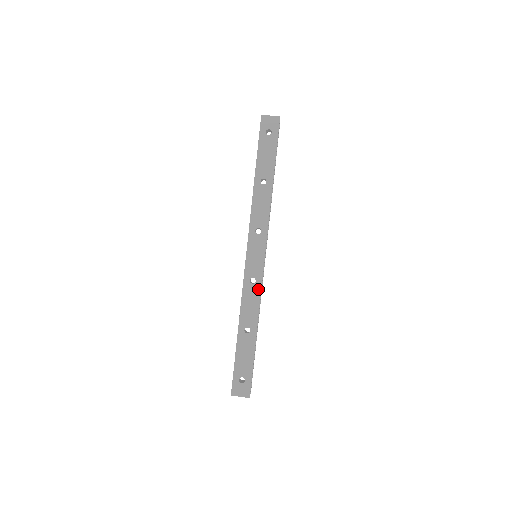
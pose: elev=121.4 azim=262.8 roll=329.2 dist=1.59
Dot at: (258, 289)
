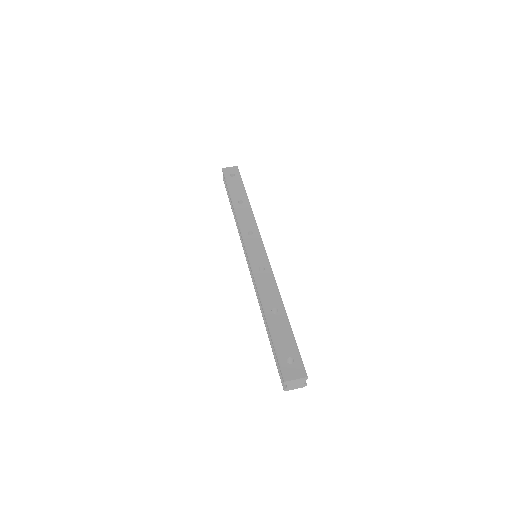
Dot at: (270, 274)
